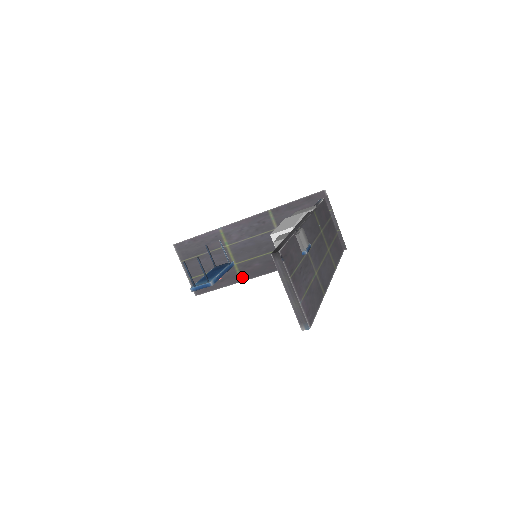
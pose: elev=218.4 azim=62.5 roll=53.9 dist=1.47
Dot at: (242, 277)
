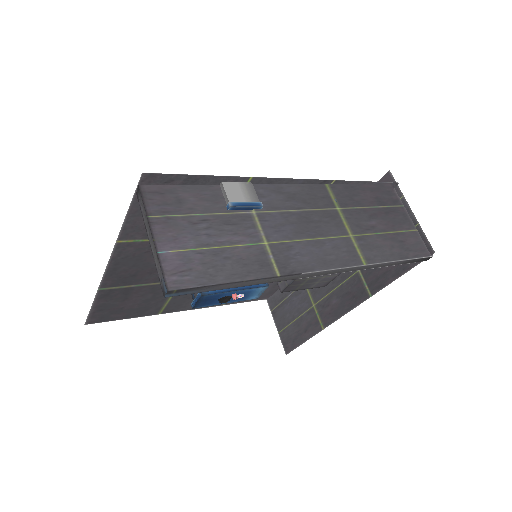
Dot at: (323, 322)
